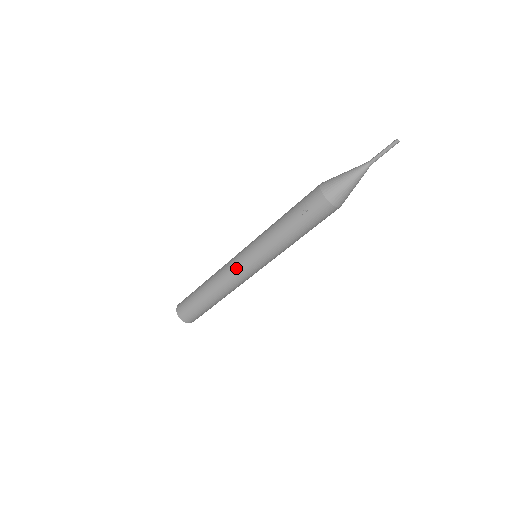
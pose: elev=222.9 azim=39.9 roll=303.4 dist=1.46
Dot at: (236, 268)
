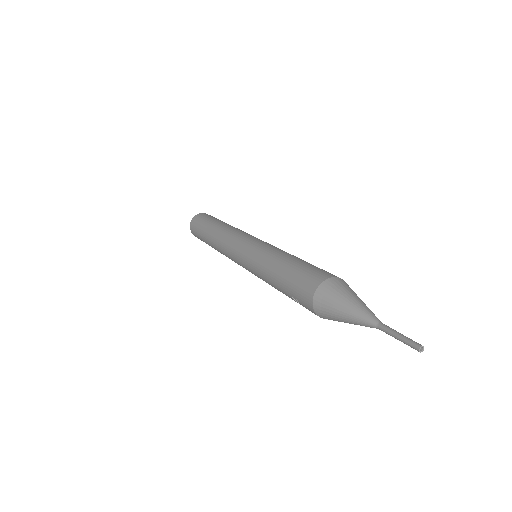
Dot at: occluded
